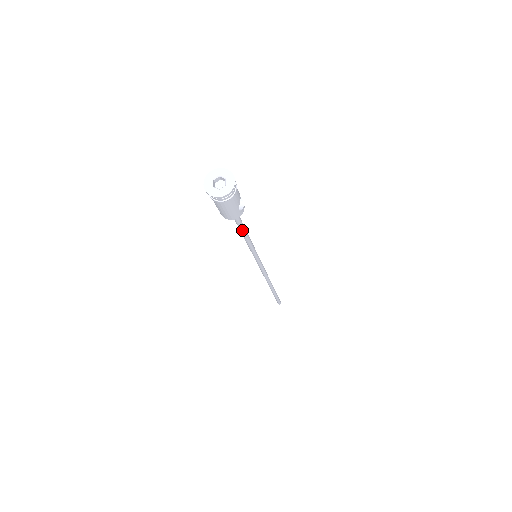
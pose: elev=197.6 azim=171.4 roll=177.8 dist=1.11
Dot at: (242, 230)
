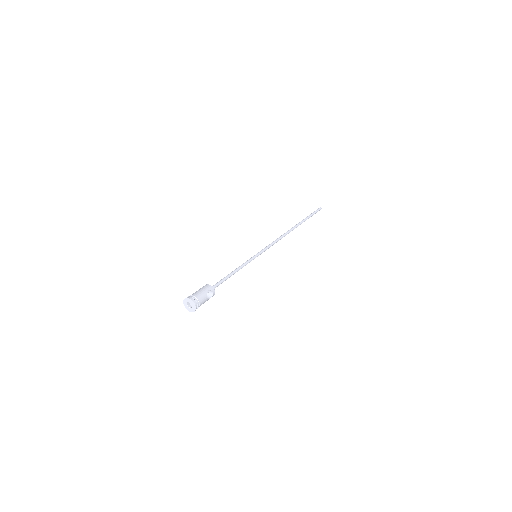
Dot at: occluded
